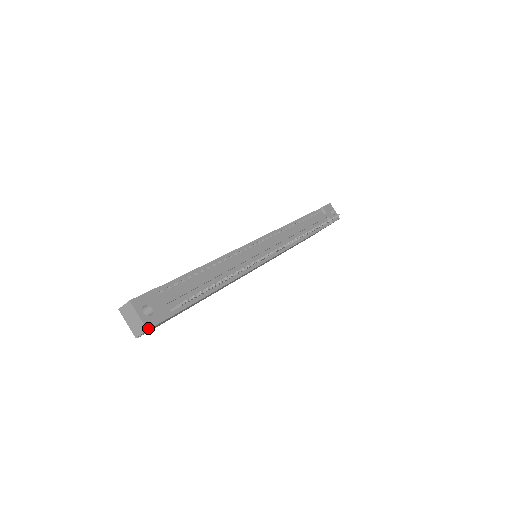
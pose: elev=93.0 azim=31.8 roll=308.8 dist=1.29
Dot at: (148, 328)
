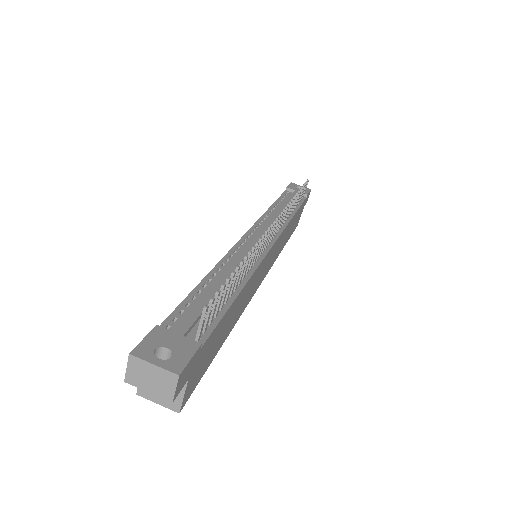
Dot at: (178, 373)
